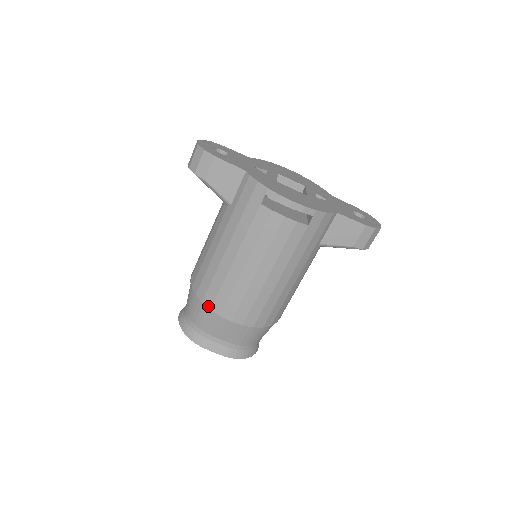
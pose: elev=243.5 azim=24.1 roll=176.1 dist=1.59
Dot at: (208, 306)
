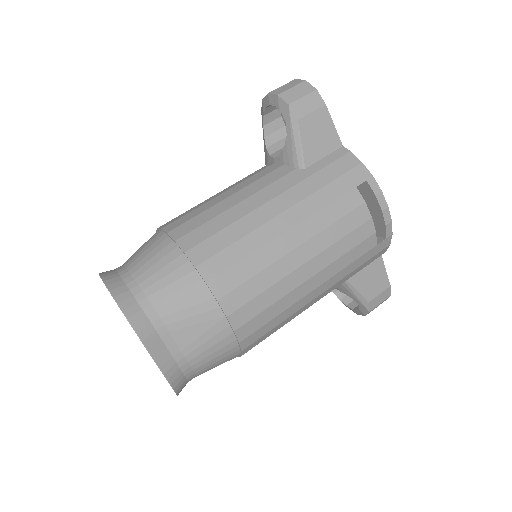
Dot at: (205, 277)
